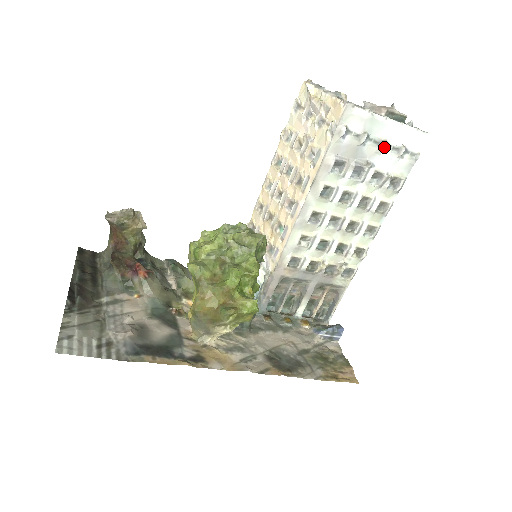
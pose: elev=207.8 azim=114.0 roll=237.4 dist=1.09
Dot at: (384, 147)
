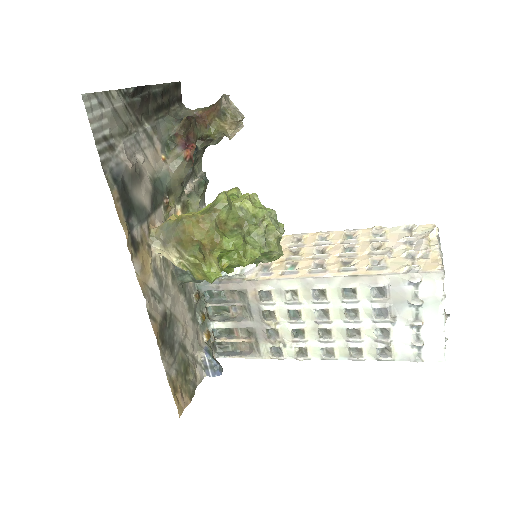
Dot at: (415, 325)
